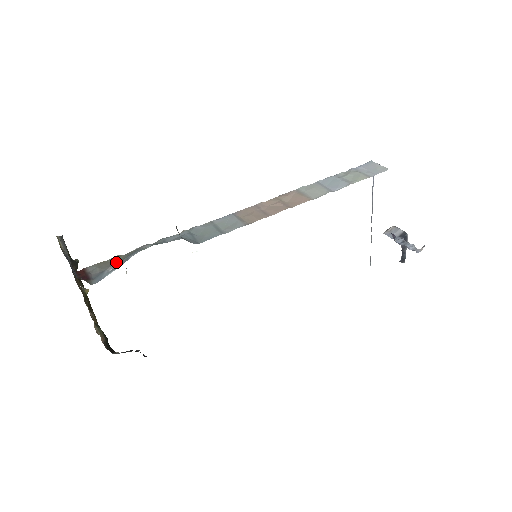
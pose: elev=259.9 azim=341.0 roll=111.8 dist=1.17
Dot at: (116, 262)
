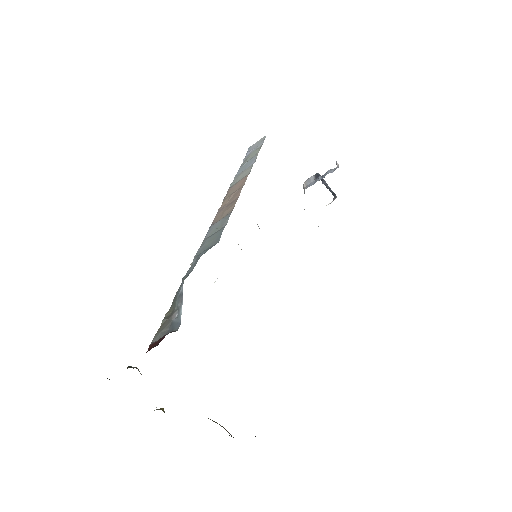
Dot at: (172, 312)
